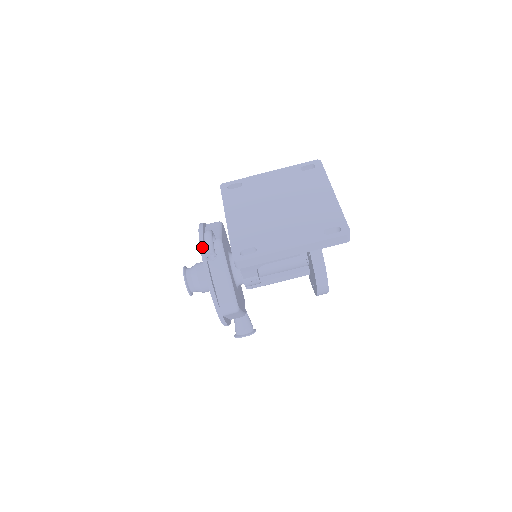
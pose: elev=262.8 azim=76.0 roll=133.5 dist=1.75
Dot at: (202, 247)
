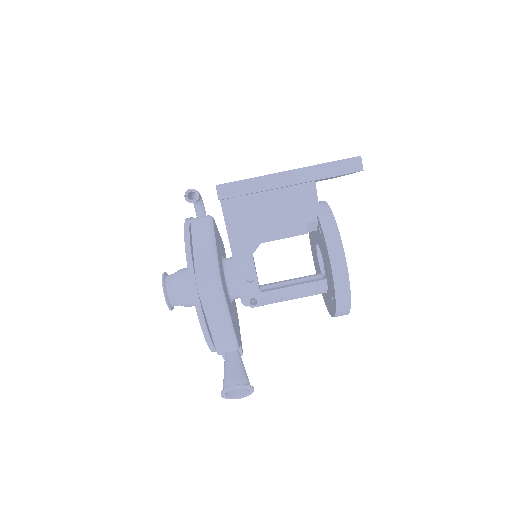
Dot at: (188, 218)
